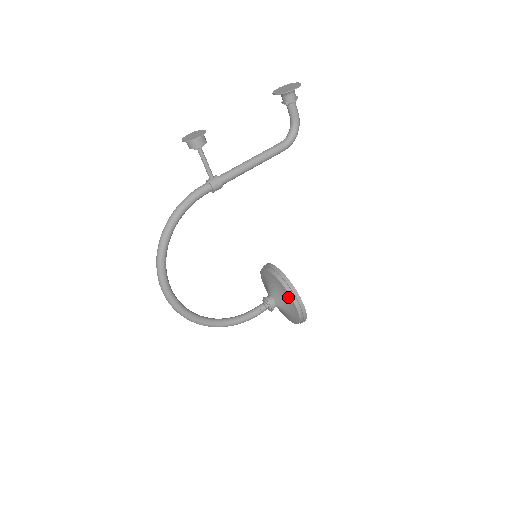
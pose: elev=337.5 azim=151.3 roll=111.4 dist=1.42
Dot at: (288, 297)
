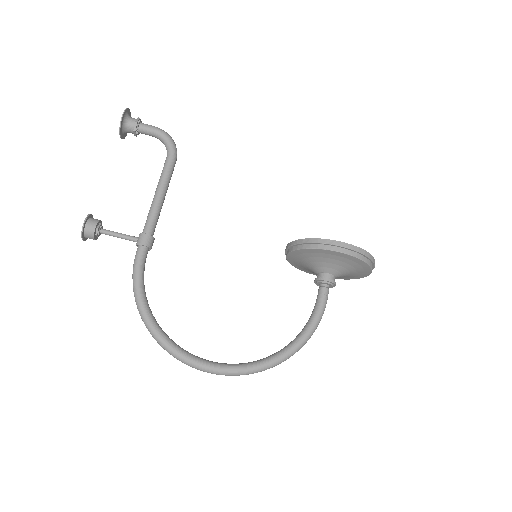
Dot at: (320, 253)
